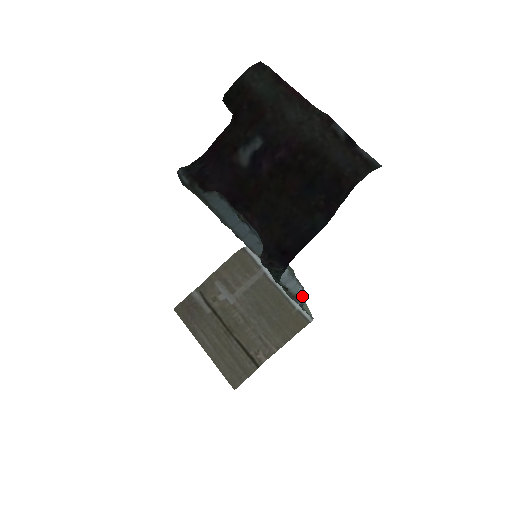
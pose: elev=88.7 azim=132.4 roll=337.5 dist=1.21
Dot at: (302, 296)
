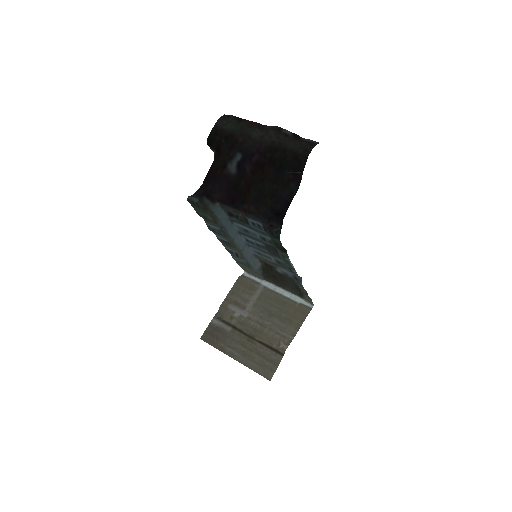
Dot at: occluded
